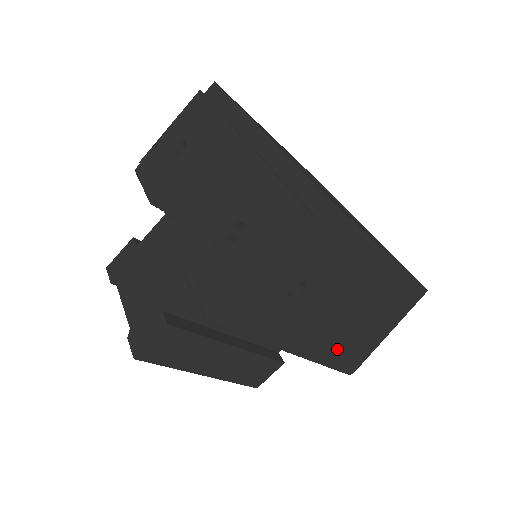
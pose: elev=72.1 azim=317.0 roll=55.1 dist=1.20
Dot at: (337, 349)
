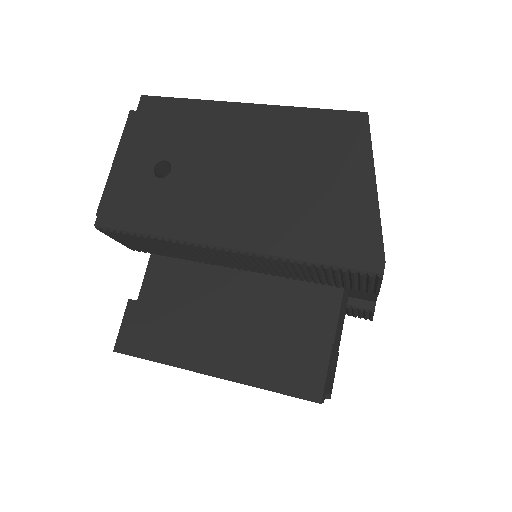
Dot at: (295, 229)
